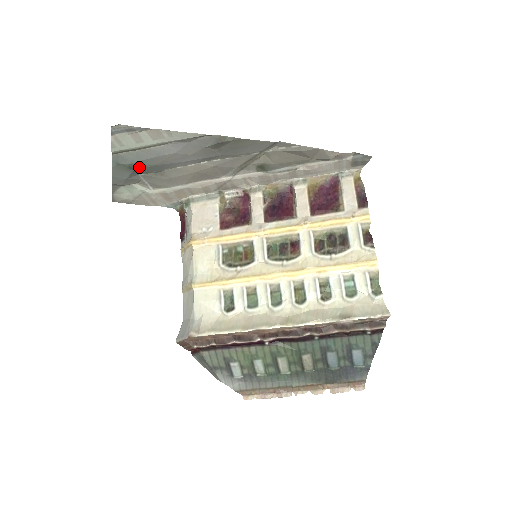
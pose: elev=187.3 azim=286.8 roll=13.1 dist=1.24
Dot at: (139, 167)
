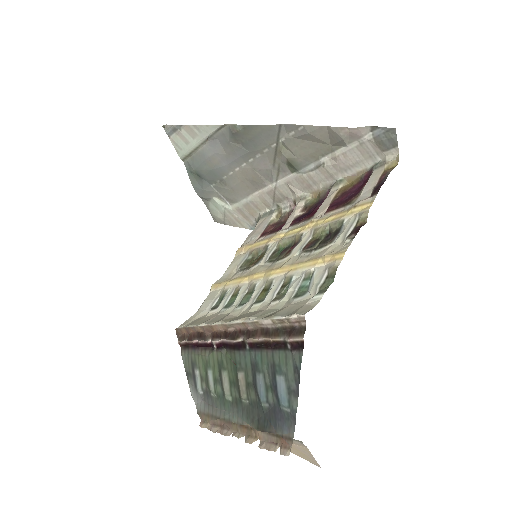
Dot at: (203, 174)
